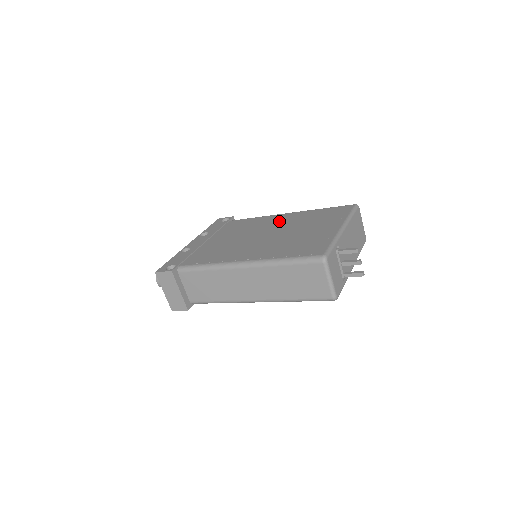
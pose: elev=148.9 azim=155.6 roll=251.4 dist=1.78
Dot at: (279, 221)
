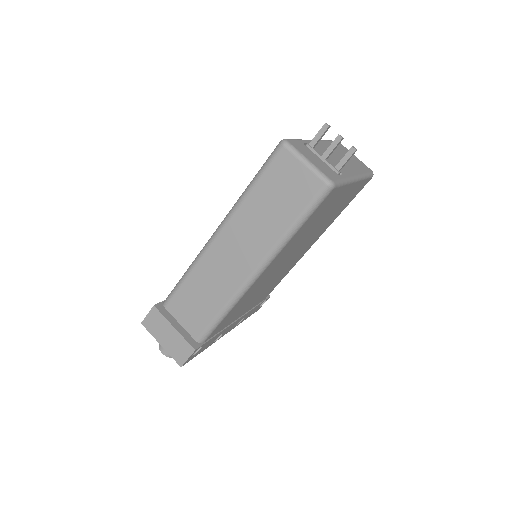
Dot at: occluded
